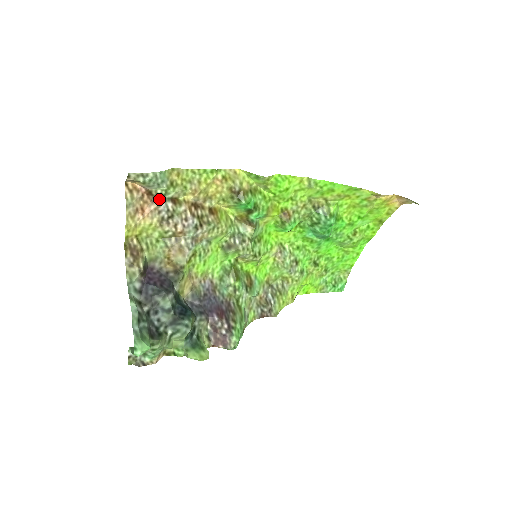
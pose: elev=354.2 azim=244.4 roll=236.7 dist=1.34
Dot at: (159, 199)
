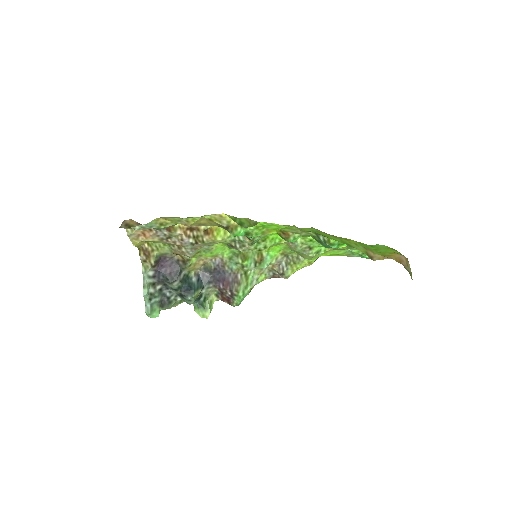
Dot at: (155, 229)
